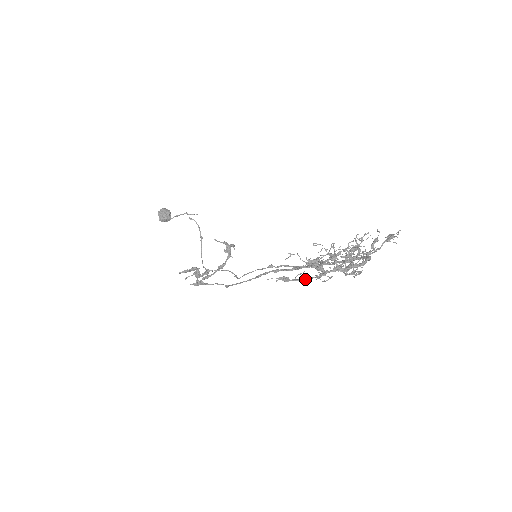
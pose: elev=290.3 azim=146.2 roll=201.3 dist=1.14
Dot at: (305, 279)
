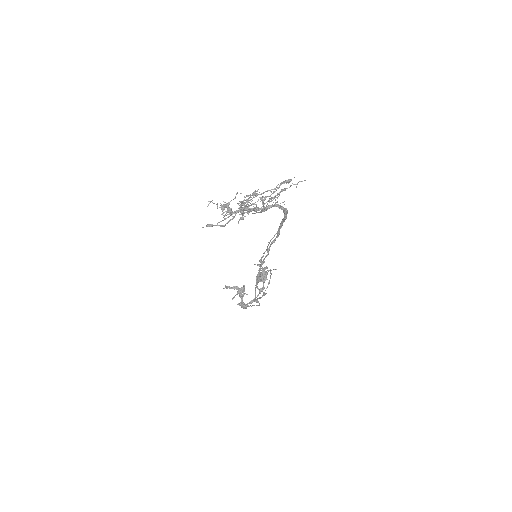
Dot at: (225, 225)
